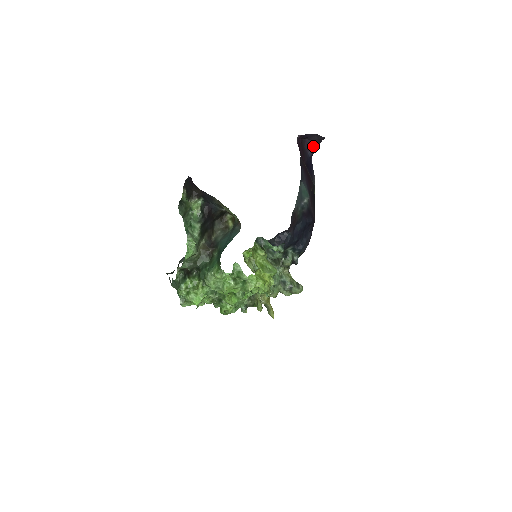
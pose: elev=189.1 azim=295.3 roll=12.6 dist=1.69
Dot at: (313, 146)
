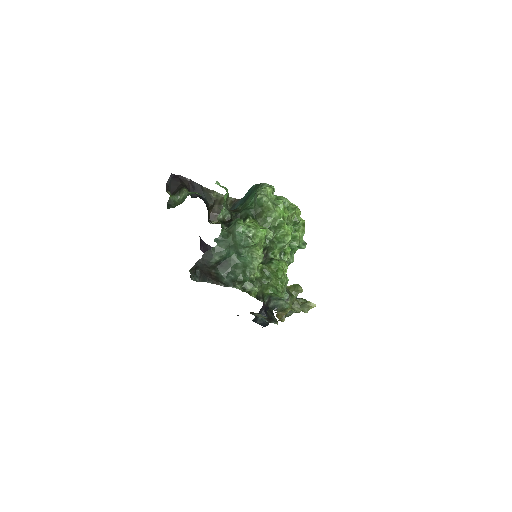
Dot at: occluded
